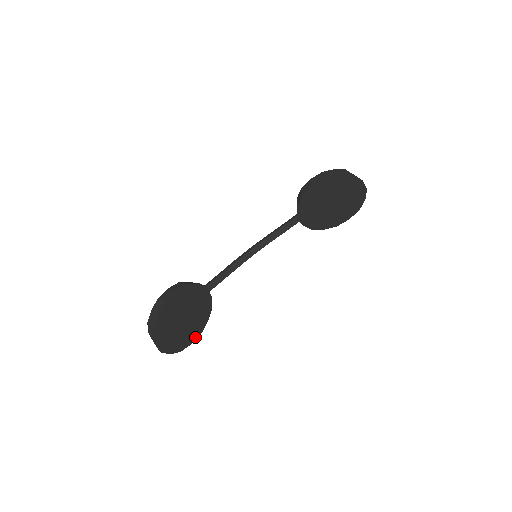
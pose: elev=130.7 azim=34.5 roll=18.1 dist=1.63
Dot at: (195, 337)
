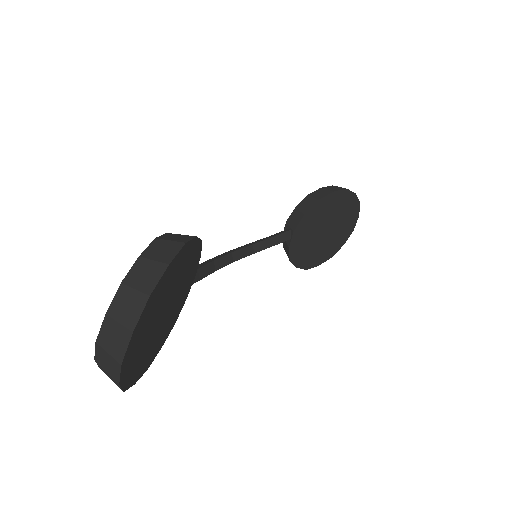
Dot at: (142, 371)
